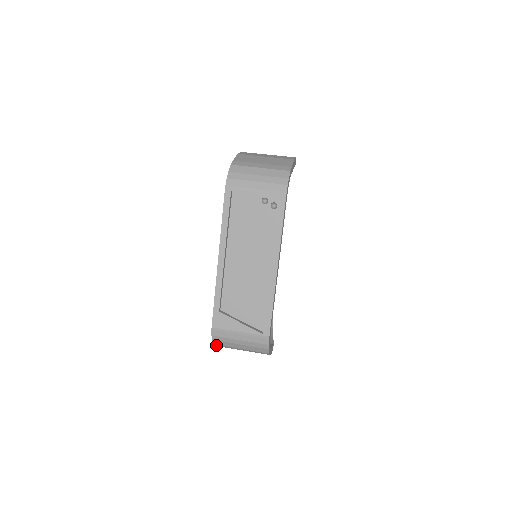
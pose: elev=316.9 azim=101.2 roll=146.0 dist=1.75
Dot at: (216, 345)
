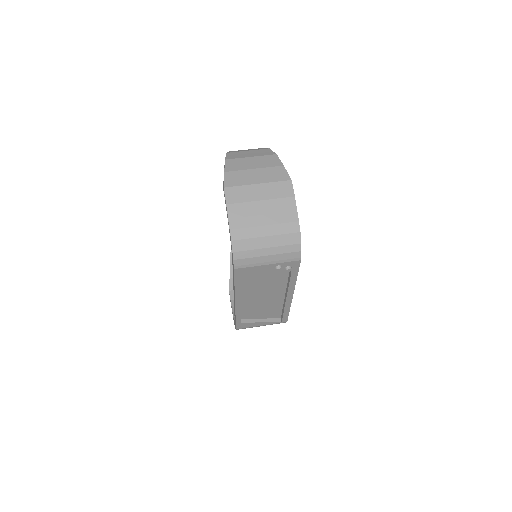
Dot at: occluded
